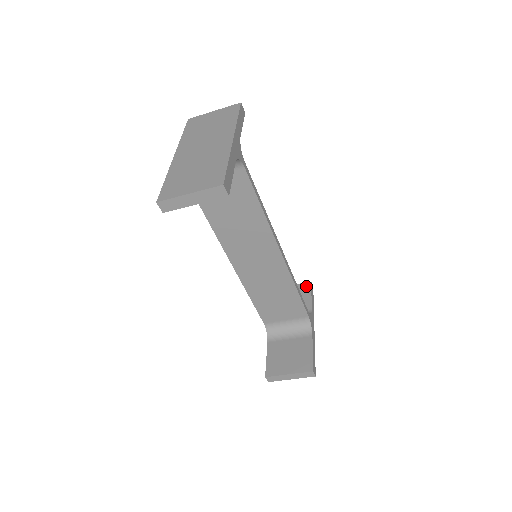
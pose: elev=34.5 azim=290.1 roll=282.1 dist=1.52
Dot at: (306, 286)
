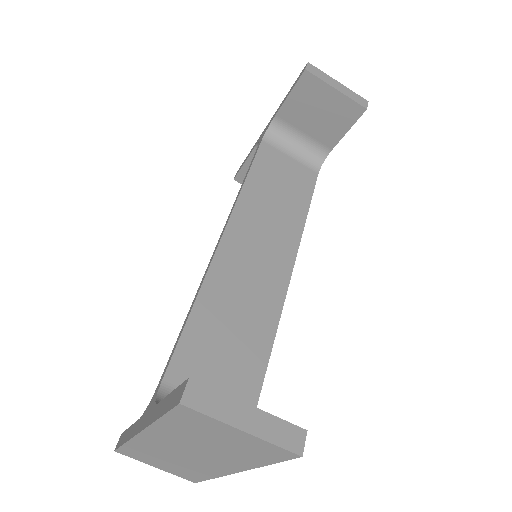
Dot at: occluded
